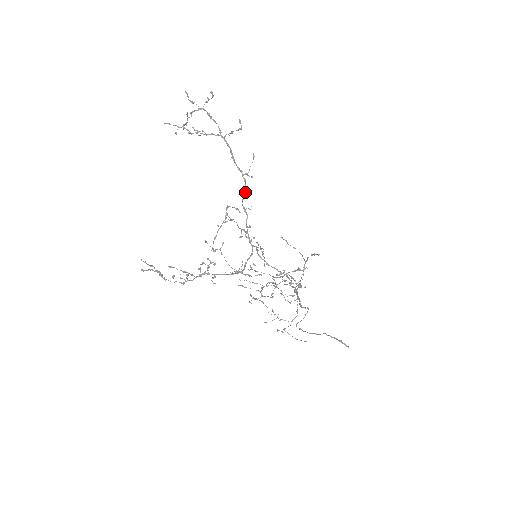
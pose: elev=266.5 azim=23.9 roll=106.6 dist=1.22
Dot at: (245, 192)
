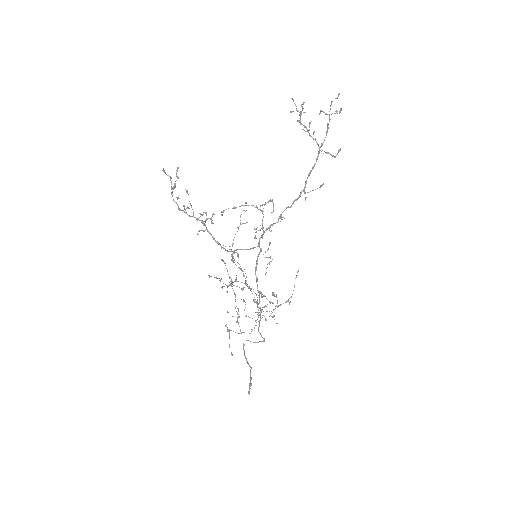
Dot at: (292, 204)
